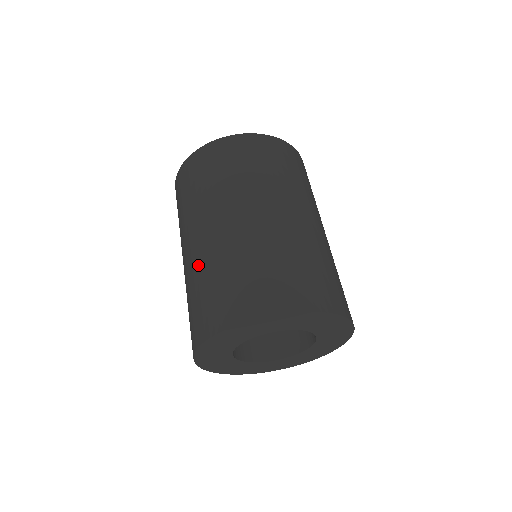
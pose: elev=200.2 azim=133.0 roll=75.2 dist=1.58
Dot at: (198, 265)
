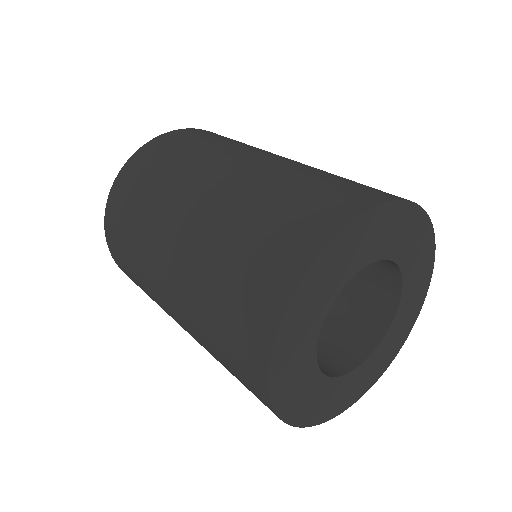
Dot at: (278, 171)
